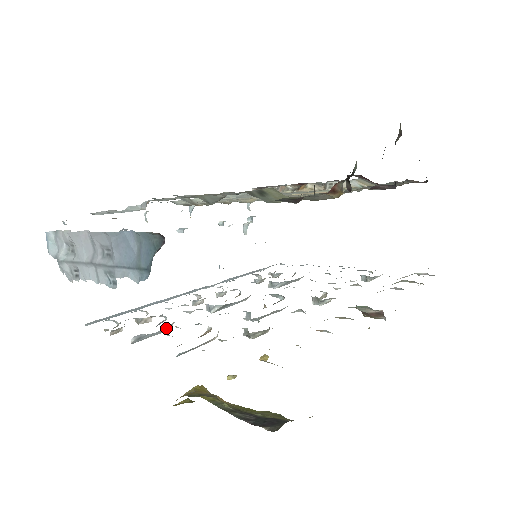
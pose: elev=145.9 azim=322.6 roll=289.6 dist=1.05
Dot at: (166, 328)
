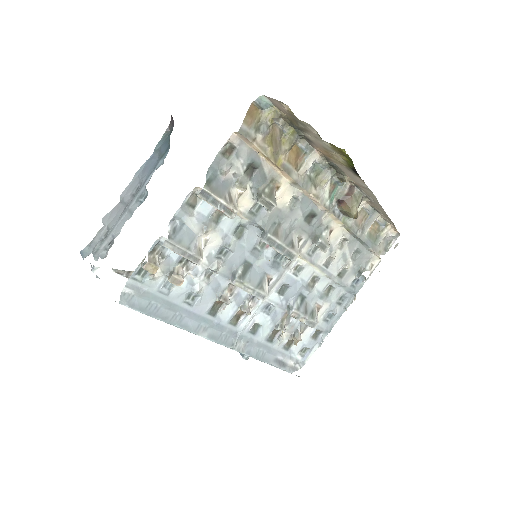
Dot at: (196, 238)
